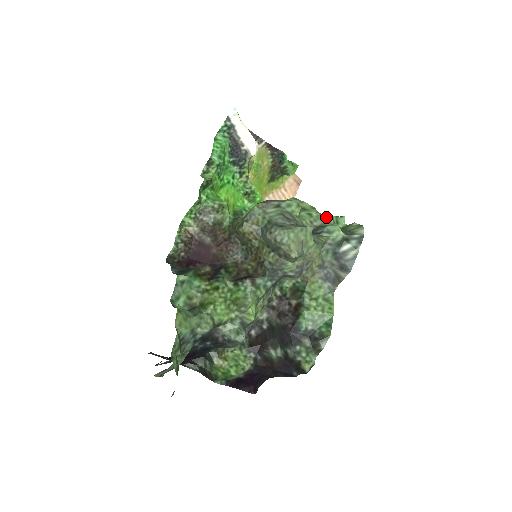
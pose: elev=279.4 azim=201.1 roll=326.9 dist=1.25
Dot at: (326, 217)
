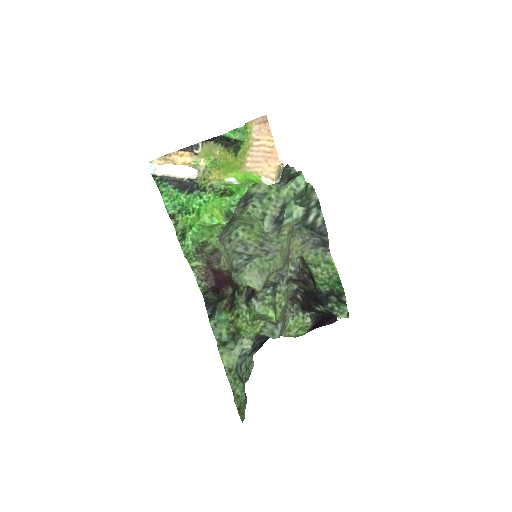
Dot at: (284, 191)
